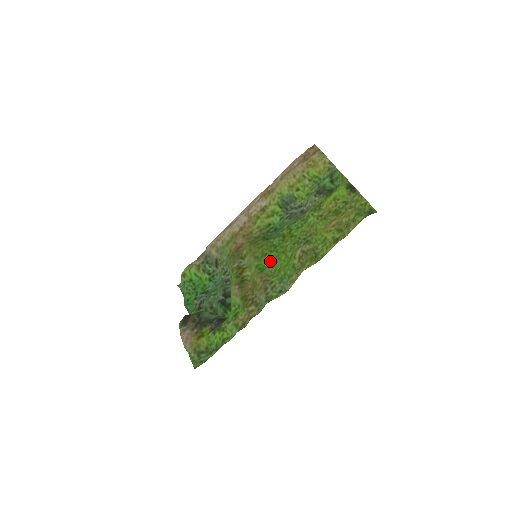
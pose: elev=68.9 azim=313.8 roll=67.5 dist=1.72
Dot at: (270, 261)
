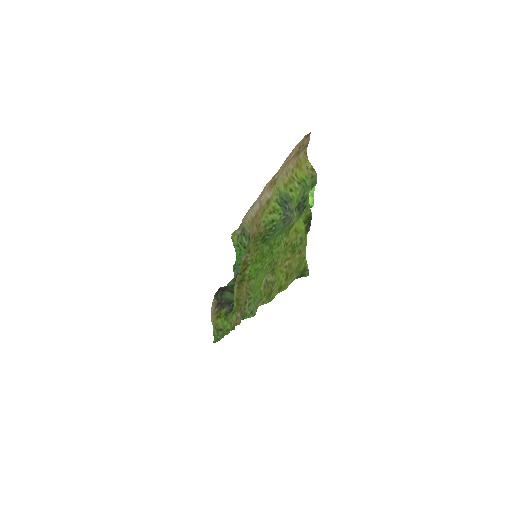
Dot at: (256, 272)
